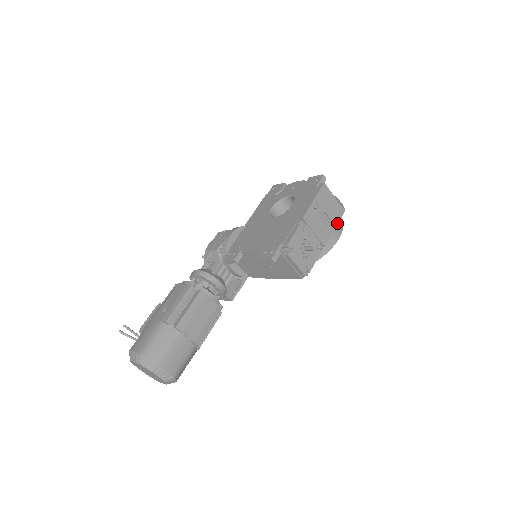
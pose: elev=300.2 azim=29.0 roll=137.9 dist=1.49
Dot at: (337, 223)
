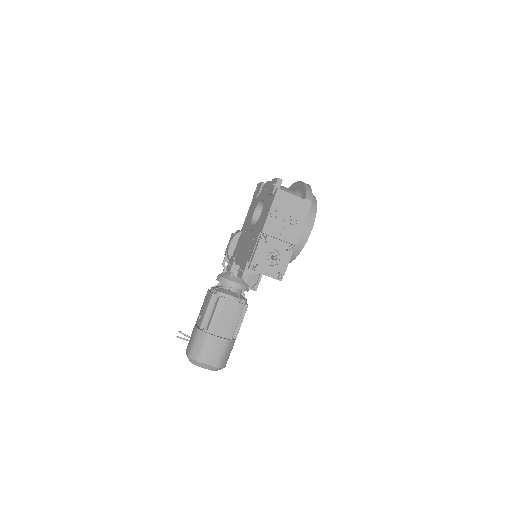
Dot at: (305, 218)
